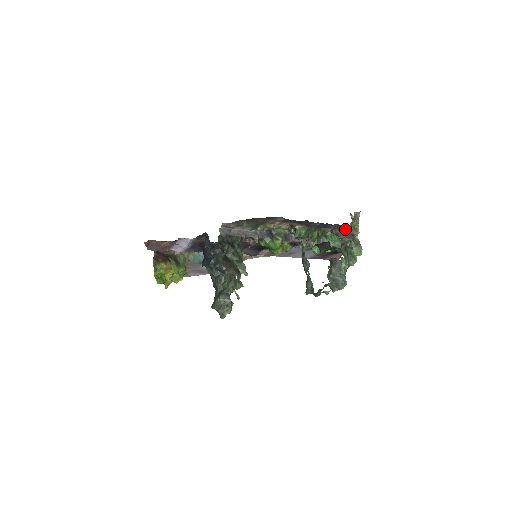
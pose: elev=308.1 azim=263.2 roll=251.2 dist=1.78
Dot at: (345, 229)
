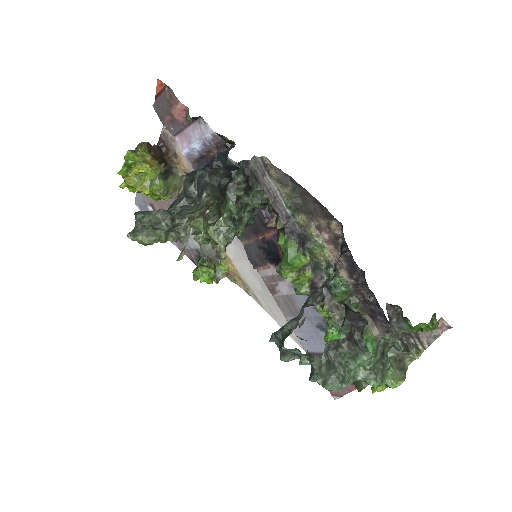
Dot at: (404, 332)
